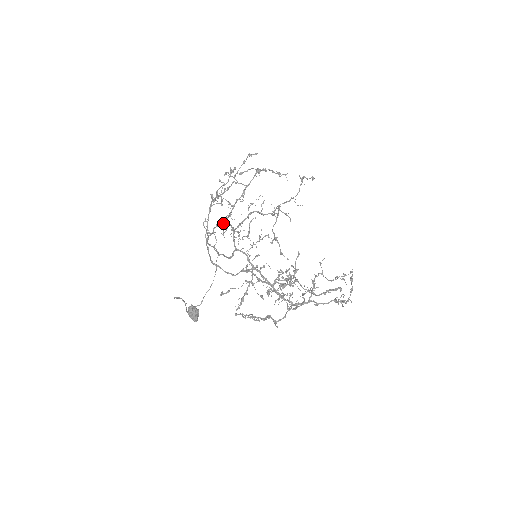
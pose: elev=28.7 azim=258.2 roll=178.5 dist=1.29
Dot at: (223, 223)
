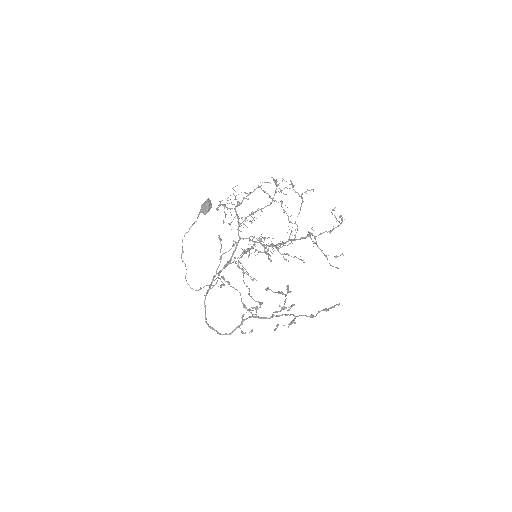
Dot at: (232, 208)
